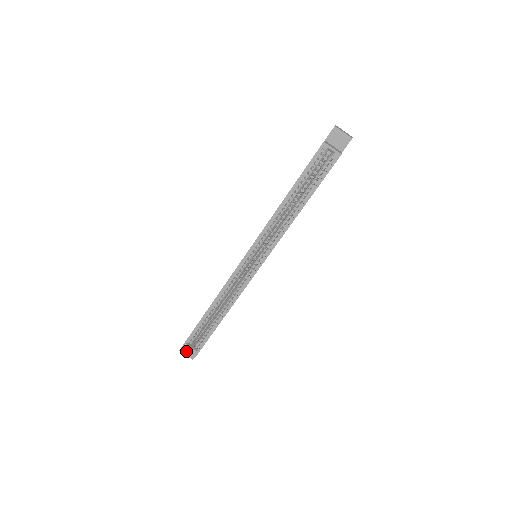
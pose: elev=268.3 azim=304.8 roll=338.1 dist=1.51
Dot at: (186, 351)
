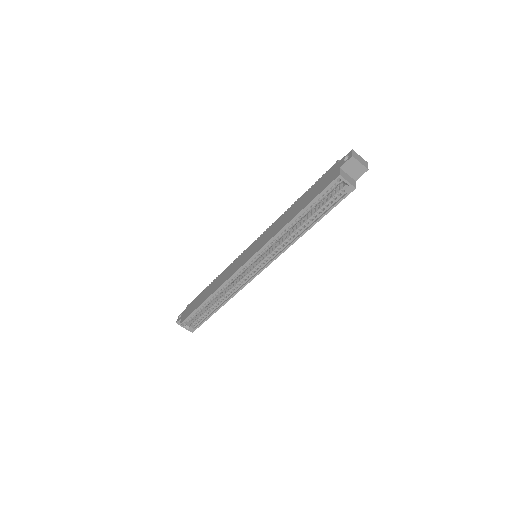
Dot at: occluded
